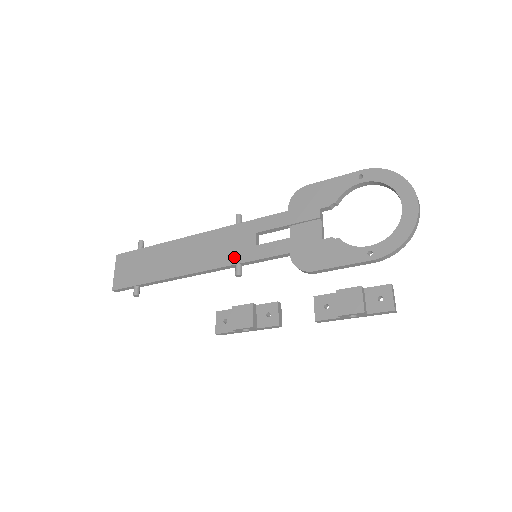
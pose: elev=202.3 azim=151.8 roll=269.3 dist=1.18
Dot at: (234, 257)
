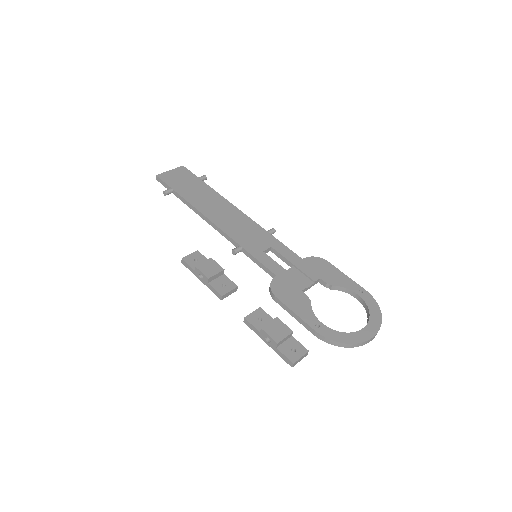
Dot at: (244, 242)
